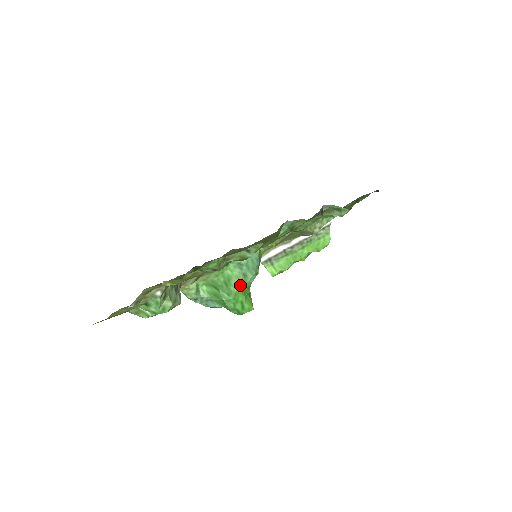
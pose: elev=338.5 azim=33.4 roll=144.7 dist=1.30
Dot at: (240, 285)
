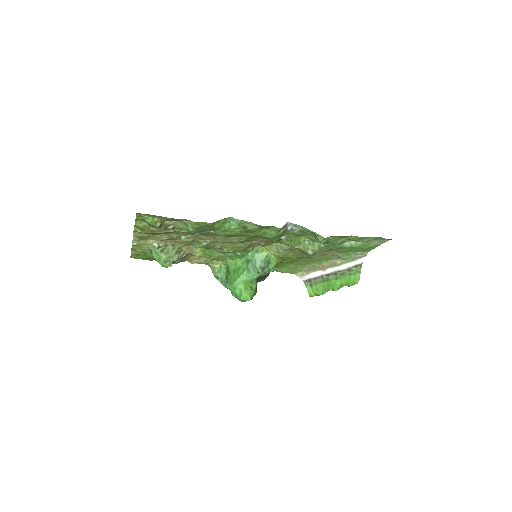
Dot at: (243, 276)
